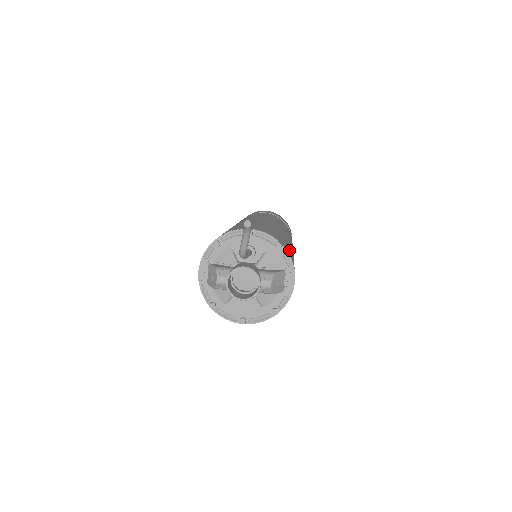
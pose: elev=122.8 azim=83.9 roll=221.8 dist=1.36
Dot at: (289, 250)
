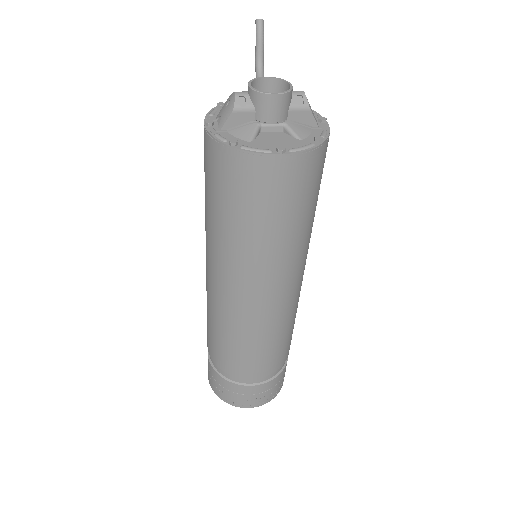
Dot at: occluded
